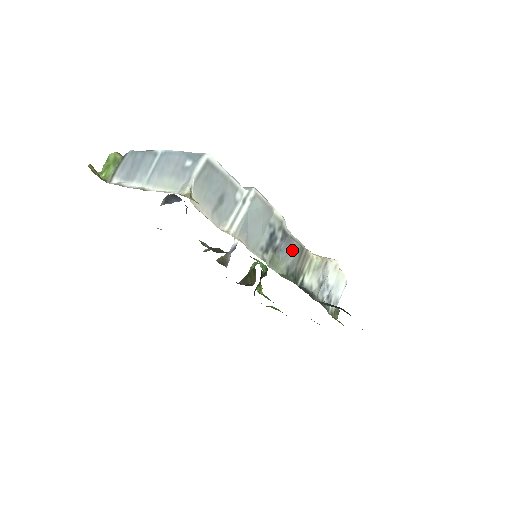
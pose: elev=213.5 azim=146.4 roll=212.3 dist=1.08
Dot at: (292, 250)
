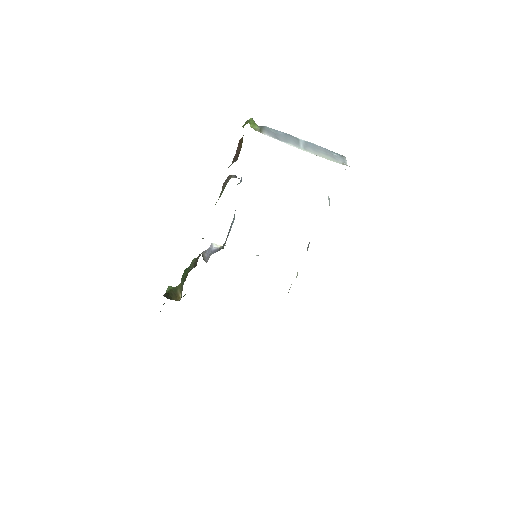
Dot at: occluded
